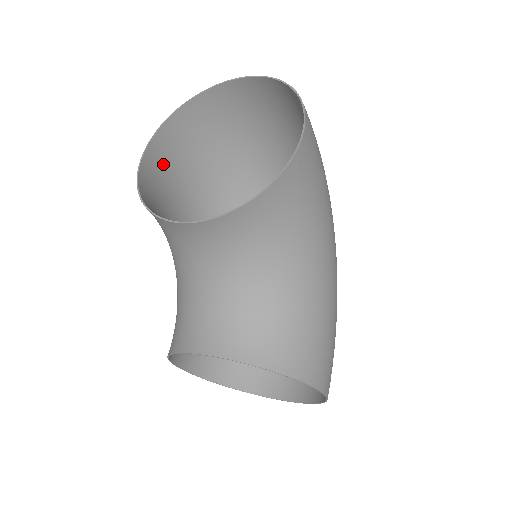
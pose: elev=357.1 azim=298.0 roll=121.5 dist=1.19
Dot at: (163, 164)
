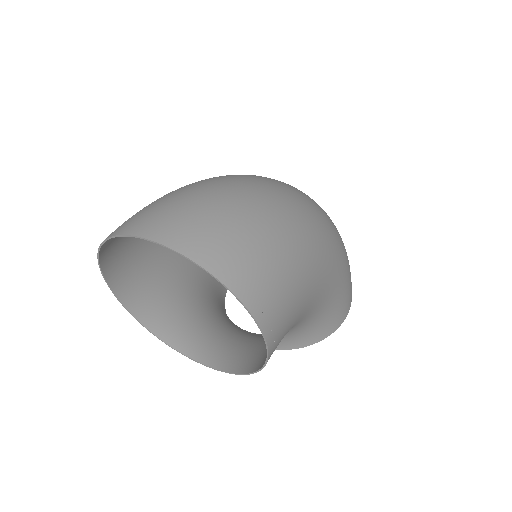
Dot at: (124, 259)
